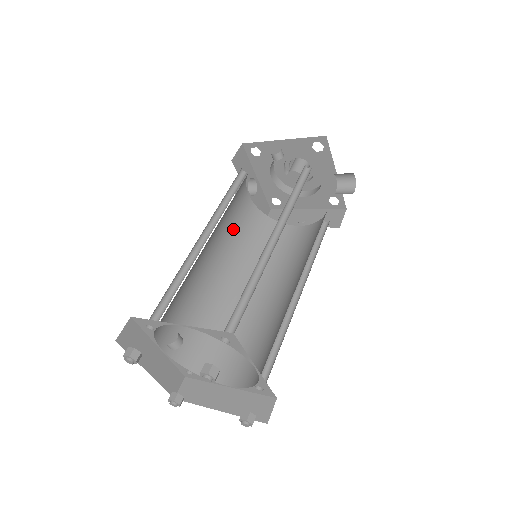
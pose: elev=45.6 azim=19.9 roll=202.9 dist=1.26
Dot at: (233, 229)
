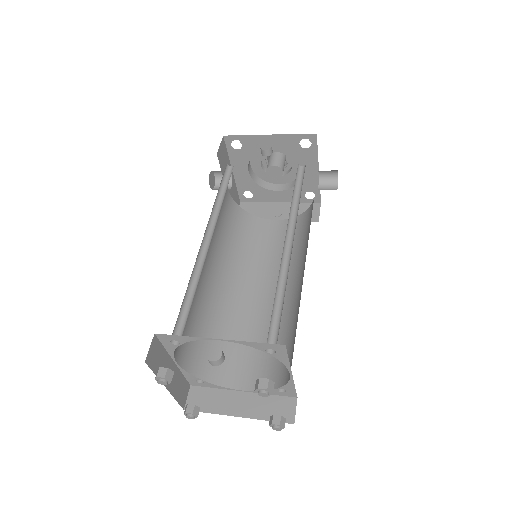
Dot at: (219, 226)
